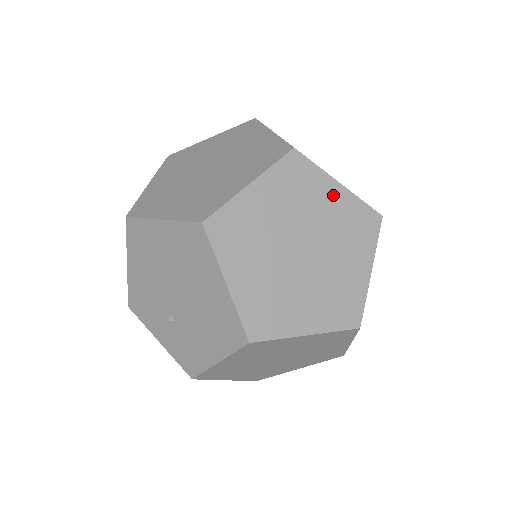
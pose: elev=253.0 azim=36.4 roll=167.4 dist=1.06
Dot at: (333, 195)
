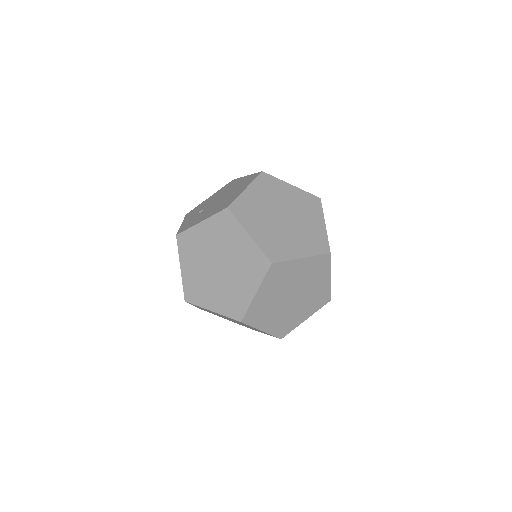
Dot at: (318, 223)
